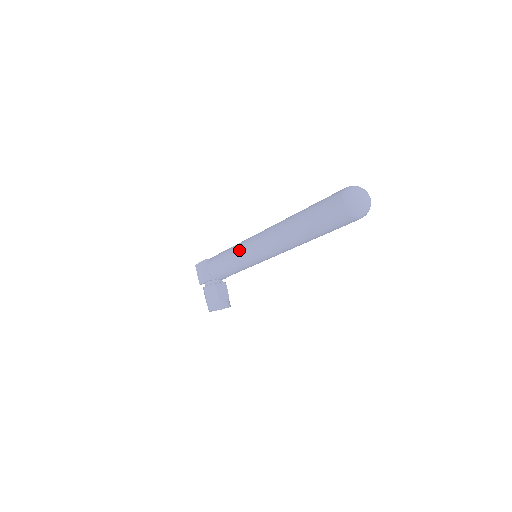
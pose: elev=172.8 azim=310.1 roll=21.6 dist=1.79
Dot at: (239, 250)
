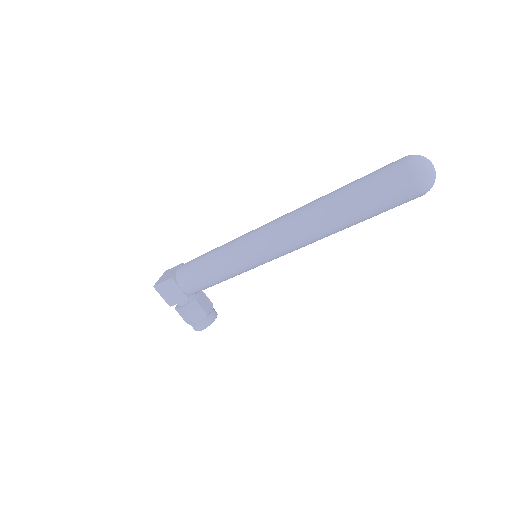
Dot at: (237, 259)
